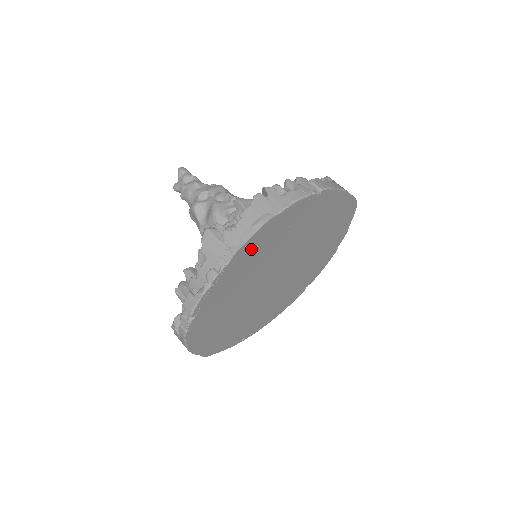
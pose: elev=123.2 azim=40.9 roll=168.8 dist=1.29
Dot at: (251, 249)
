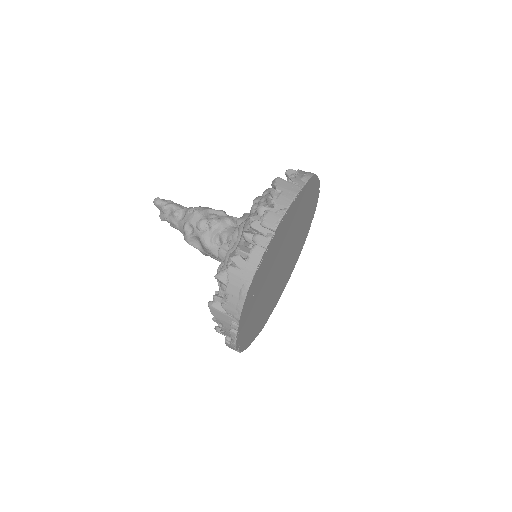
Dot at: (248, 303)
